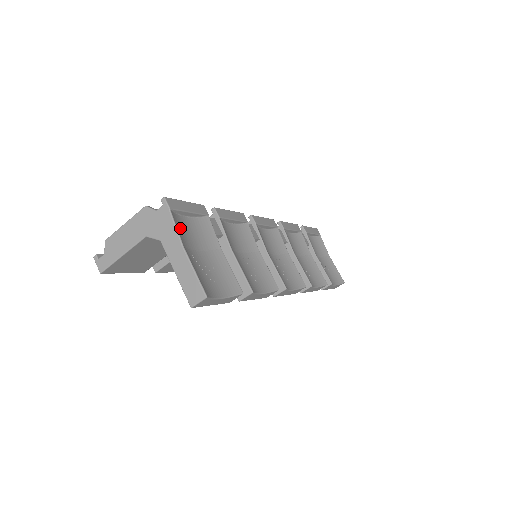
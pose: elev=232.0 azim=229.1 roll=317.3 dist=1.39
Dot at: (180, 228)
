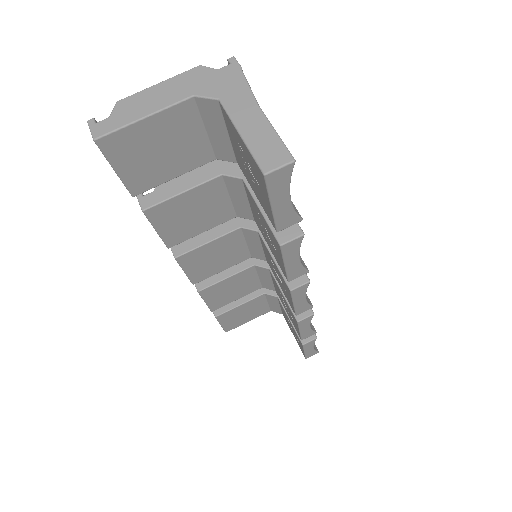
Dot at: occluded
